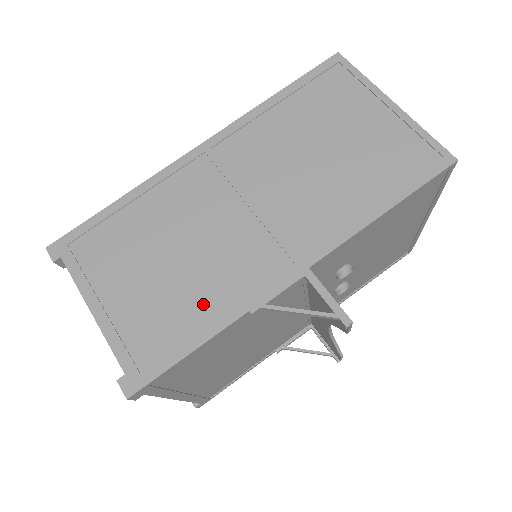
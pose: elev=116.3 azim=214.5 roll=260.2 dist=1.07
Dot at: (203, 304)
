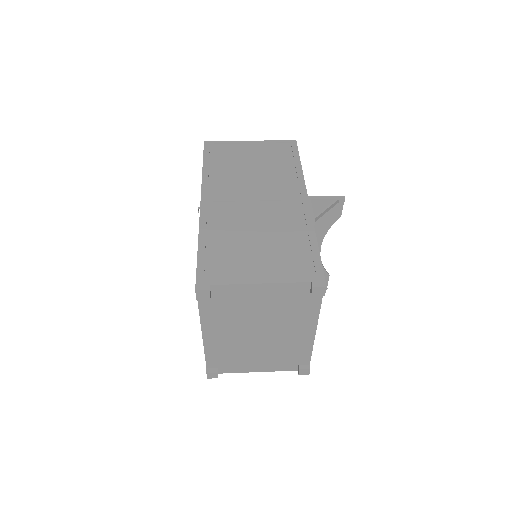
Dot at: (296, 237)
